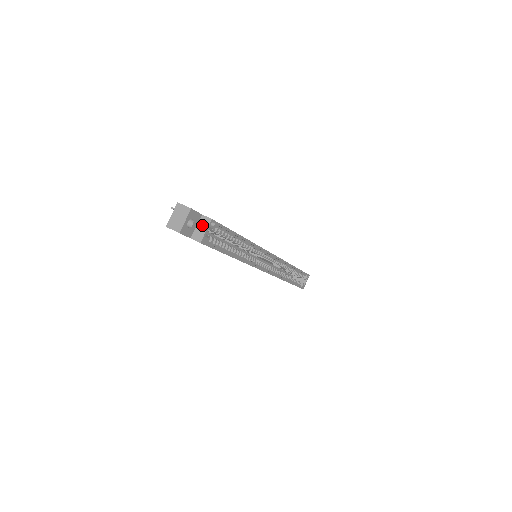
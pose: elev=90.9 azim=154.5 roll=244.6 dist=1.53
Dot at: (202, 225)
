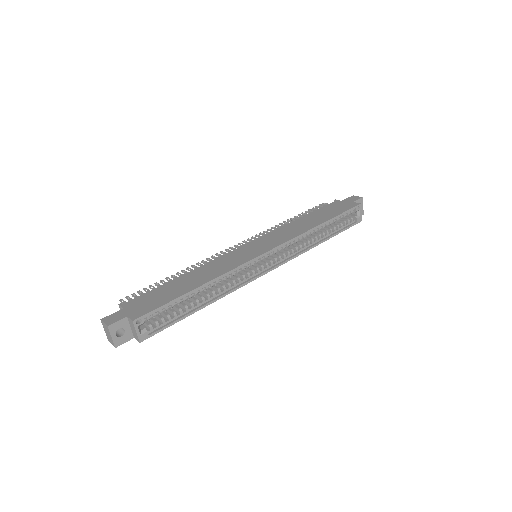
Dot at: (132, 326)
